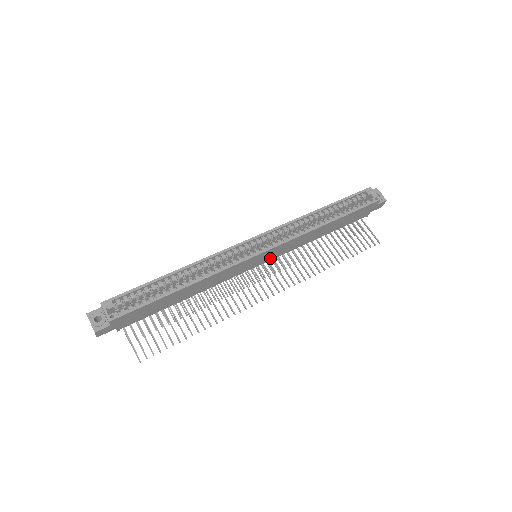
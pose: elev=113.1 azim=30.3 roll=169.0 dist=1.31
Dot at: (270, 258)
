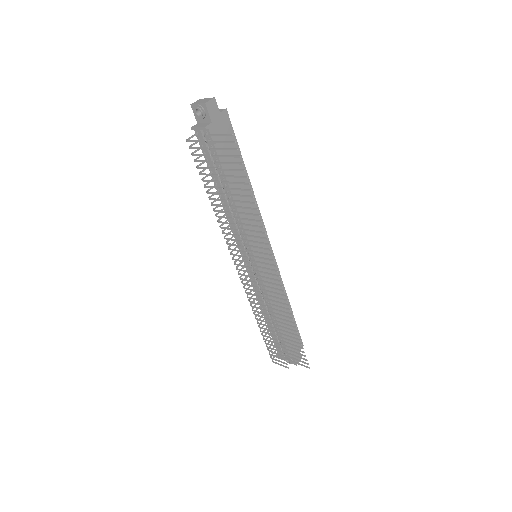
Dot at: (262, 270)
